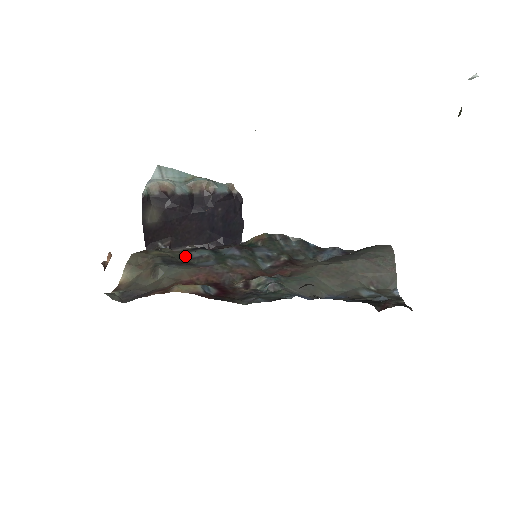
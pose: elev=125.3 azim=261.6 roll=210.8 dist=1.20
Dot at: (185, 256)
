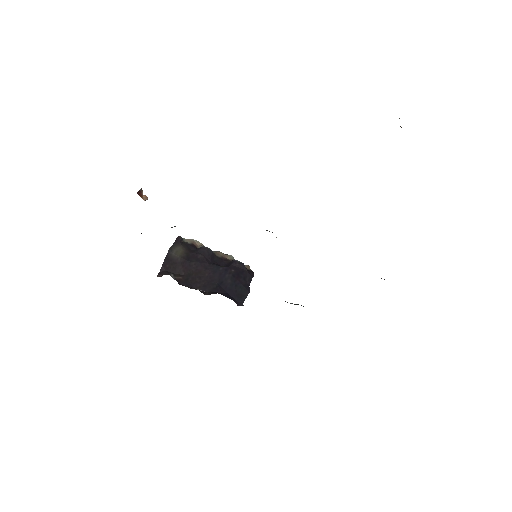
Dot at: occluded
